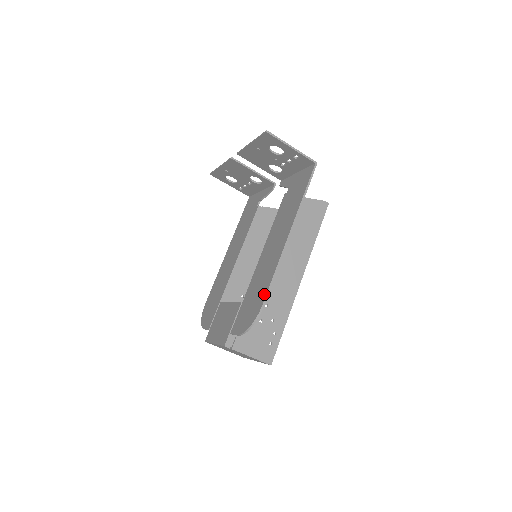
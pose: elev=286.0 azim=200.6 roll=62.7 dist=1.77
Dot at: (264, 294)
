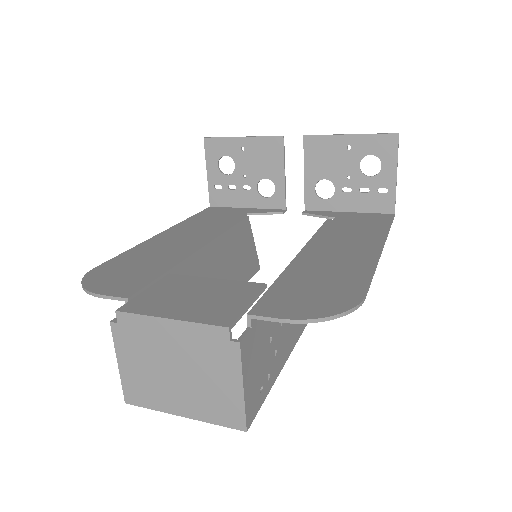
Dot at: (360, 286)
